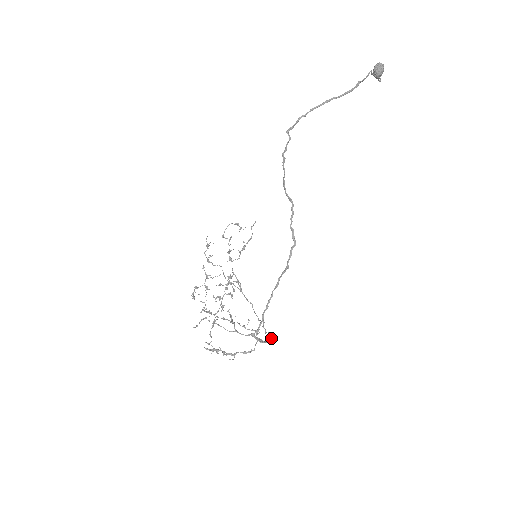
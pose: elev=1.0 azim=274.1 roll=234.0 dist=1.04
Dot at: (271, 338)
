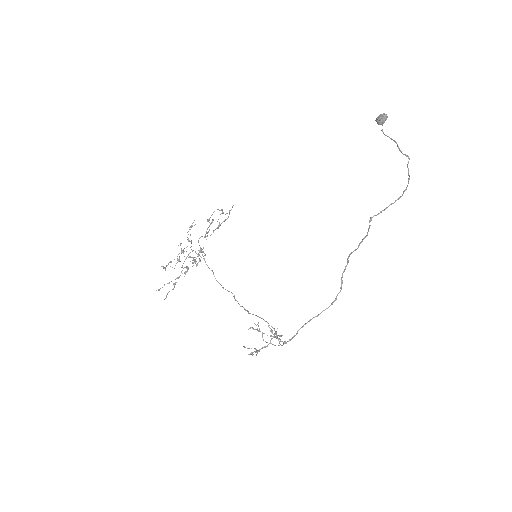
Dot at: (274, 329)
